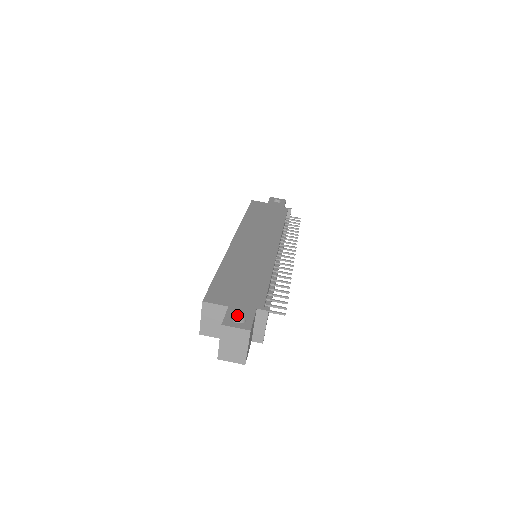
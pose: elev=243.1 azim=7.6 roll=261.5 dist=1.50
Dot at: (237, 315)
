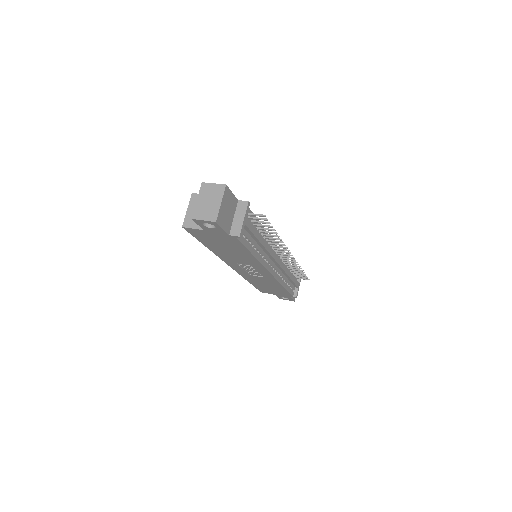
Dot at: occluded
